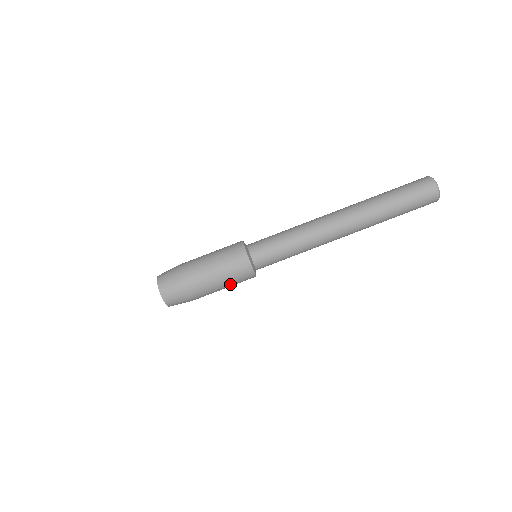
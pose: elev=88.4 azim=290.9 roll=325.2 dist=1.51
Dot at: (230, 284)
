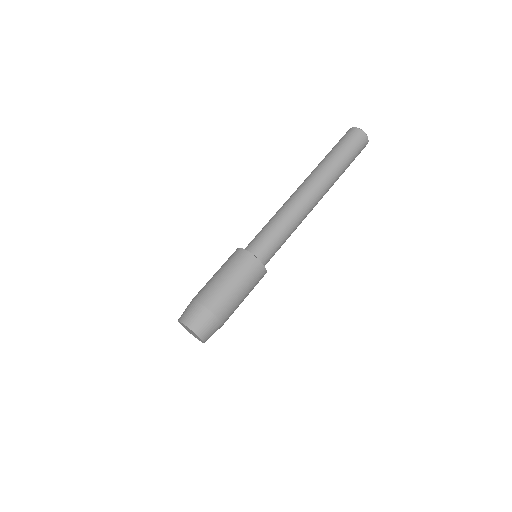
Dot at: (243, 281)
